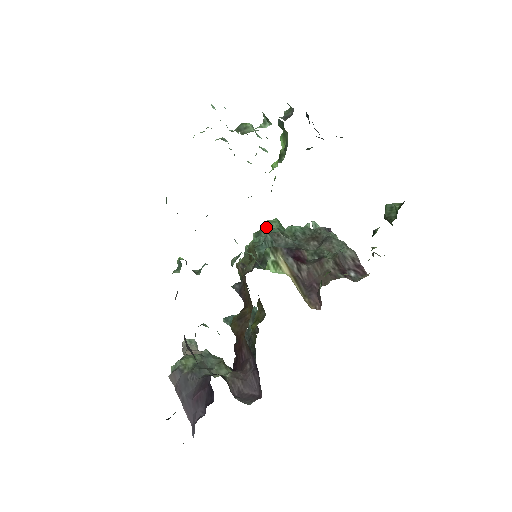
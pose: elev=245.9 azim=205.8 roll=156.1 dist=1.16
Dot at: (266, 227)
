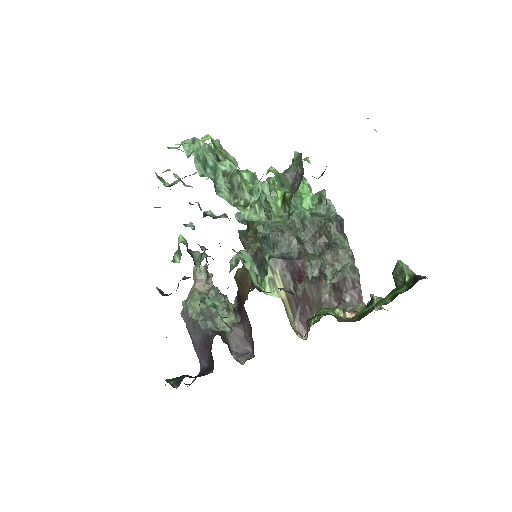
Dot at: (275, 191)
